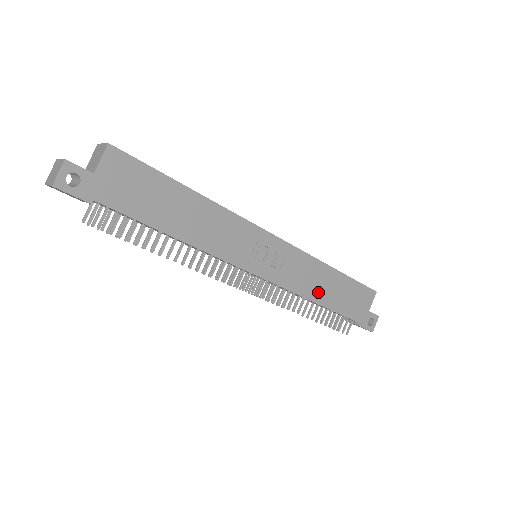
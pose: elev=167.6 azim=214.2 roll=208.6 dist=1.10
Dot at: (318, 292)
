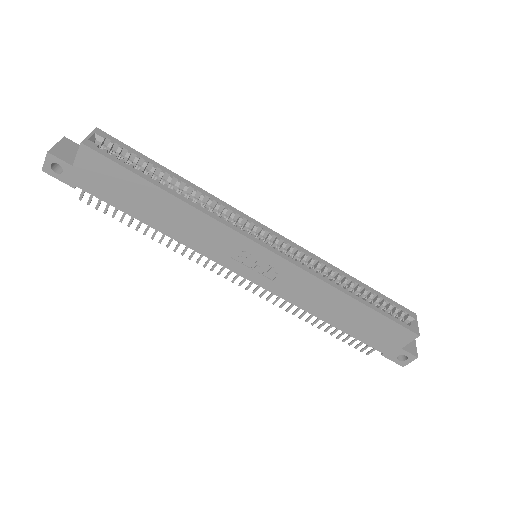
Dot at: (325, 311)
